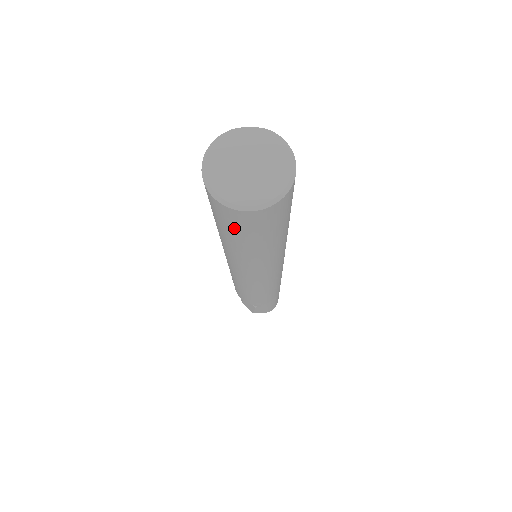
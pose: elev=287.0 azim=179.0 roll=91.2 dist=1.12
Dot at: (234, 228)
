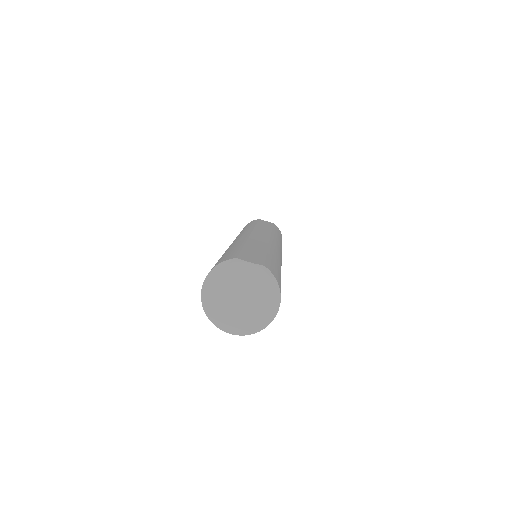
Dot at: occluded
